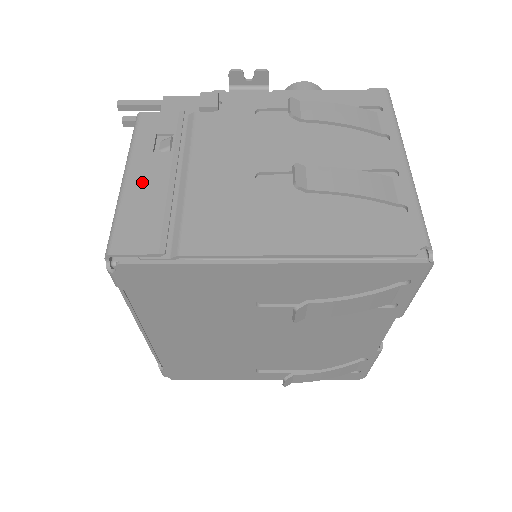
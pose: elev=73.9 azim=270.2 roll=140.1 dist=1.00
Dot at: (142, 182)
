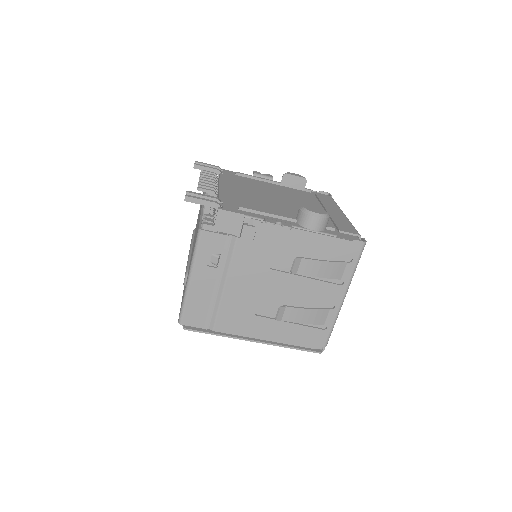
Dot at: (199, 287)
